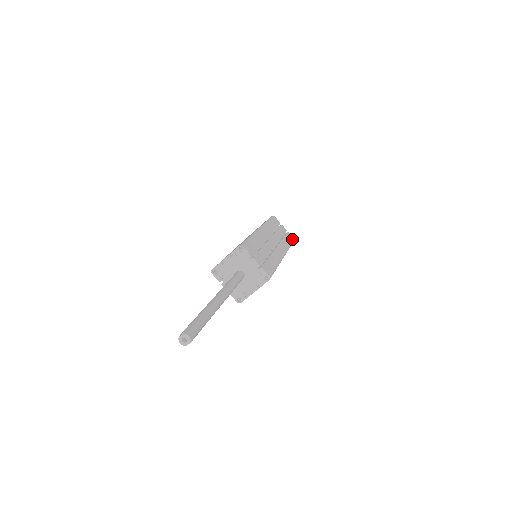
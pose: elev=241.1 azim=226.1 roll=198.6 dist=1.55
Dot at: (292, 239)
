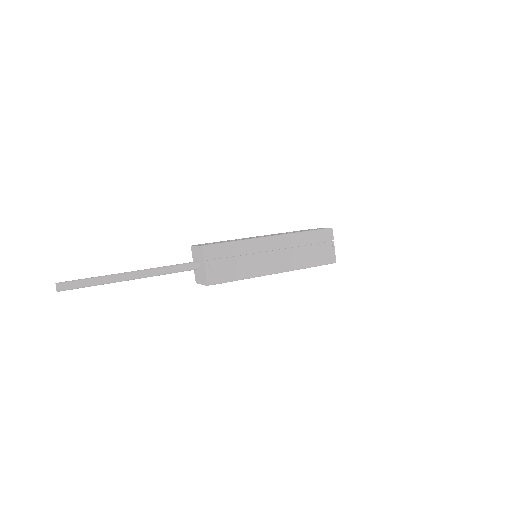
Dot at: (324, 228)
